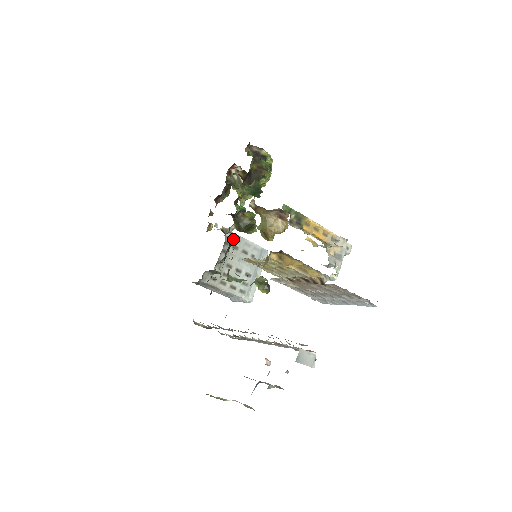
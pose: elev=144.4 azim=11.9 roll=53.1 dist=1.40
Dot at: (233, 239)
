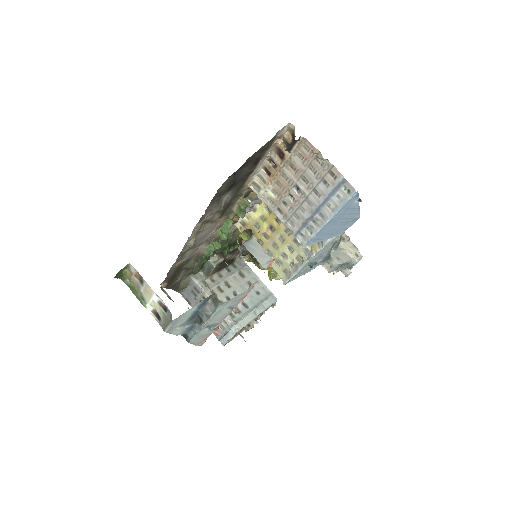
Dot at: (243, 267)
